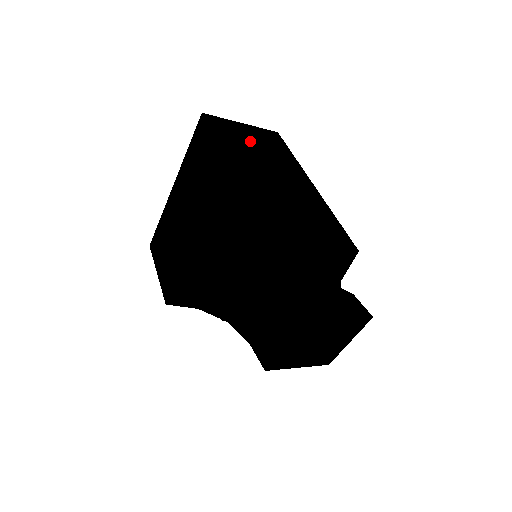
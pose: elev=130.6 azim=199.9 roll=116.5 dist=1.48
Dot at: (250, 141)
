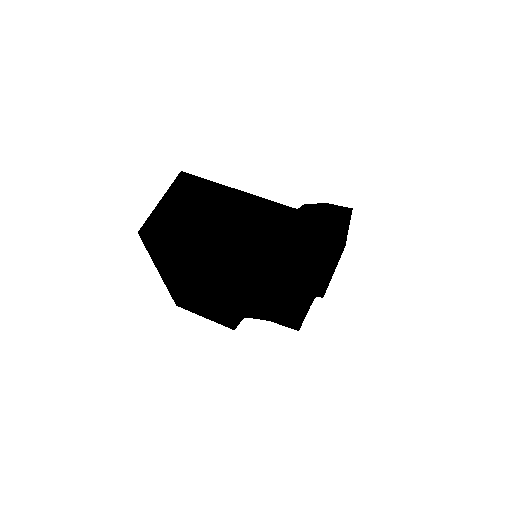
Dot at: (186, 213)
